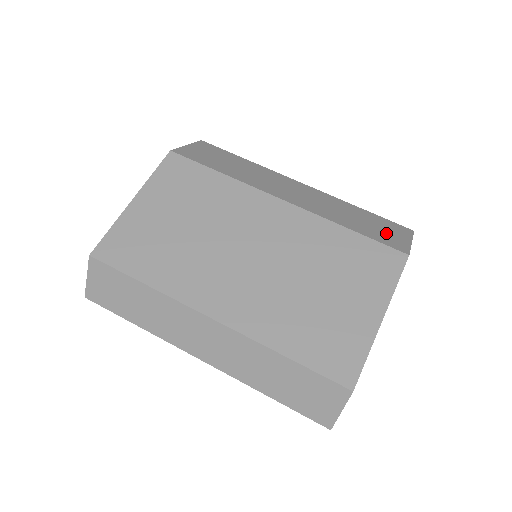
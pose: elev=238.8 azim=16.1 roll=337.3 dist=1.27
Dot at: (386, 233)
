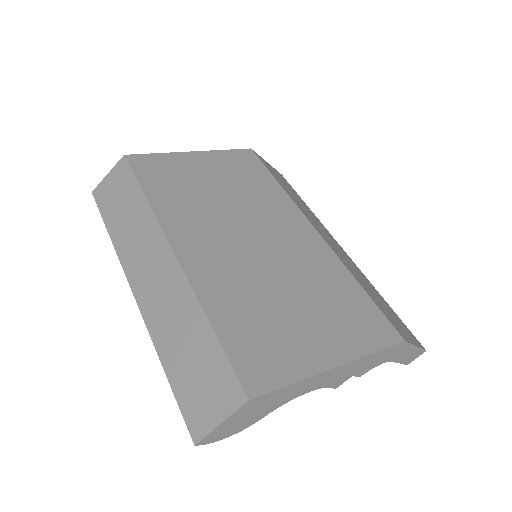
Dot at: (395, 320)
